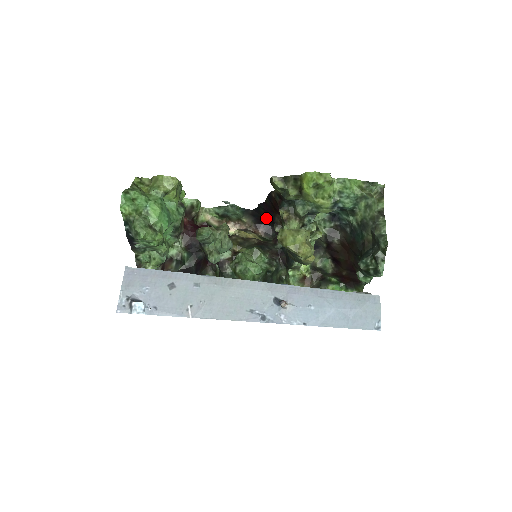
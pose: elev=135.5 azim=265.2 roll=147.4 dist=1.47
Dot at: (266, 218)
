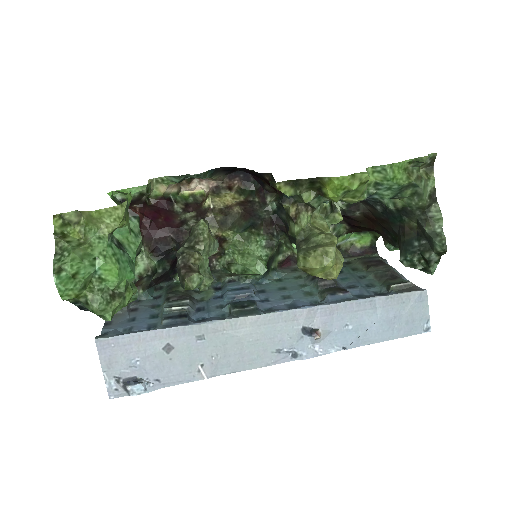
Dot at: occluded
